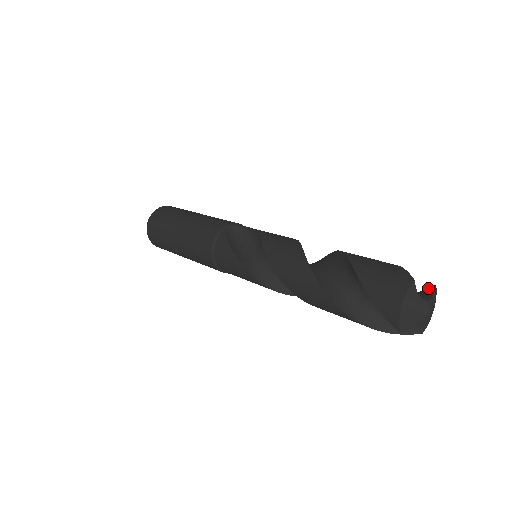
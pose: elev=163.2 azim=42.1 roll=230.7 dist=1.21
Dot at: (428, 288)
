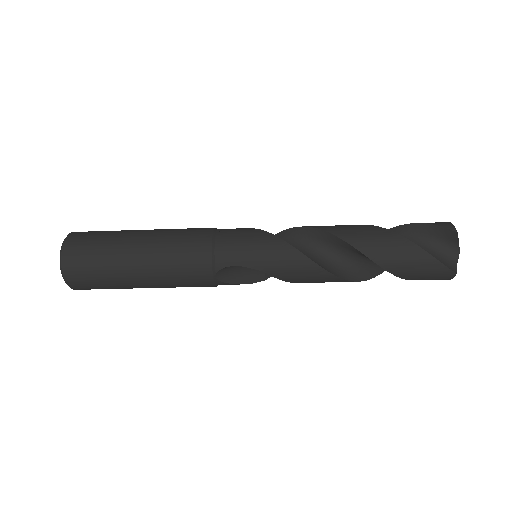
Dot at: occluded
